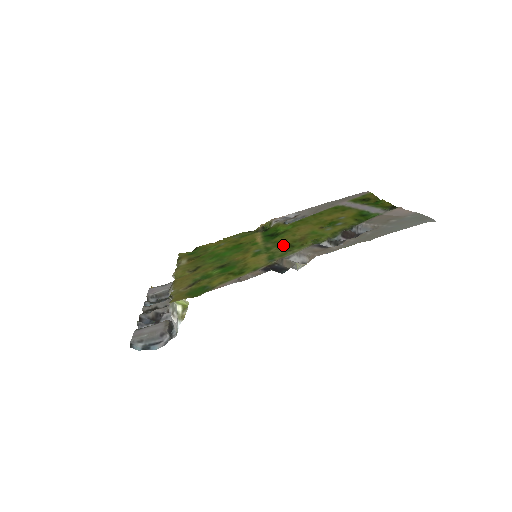
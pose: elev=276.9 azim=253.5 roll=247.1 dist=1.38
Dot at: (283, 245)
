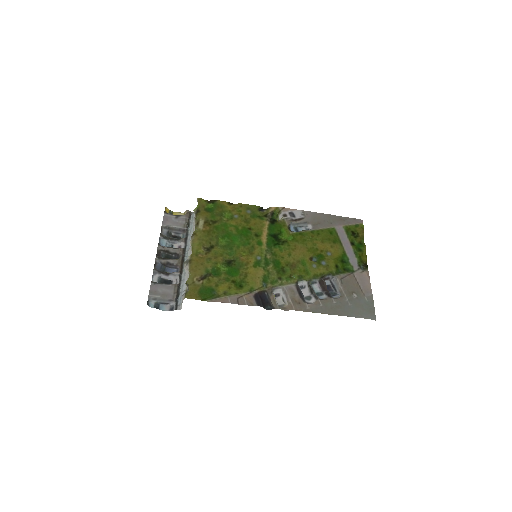
Dot at: (278, 265)
